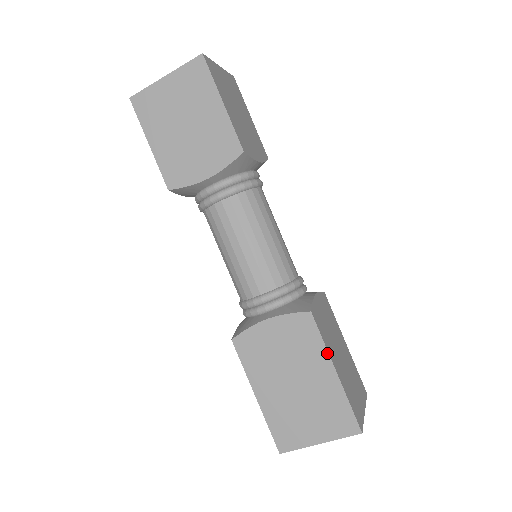
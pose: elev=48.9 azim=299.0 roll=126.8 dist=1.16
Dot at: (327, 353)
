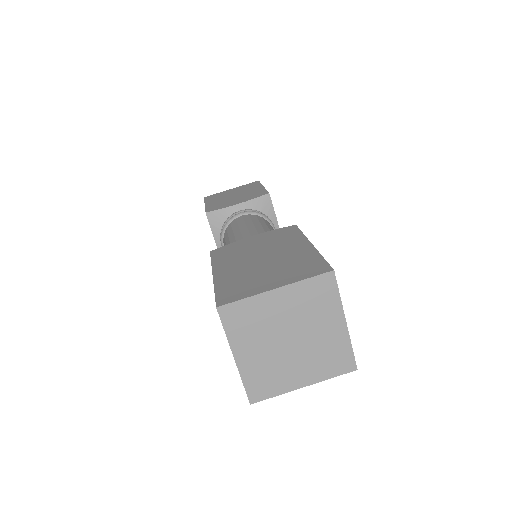
Dot at: (305, 237)
